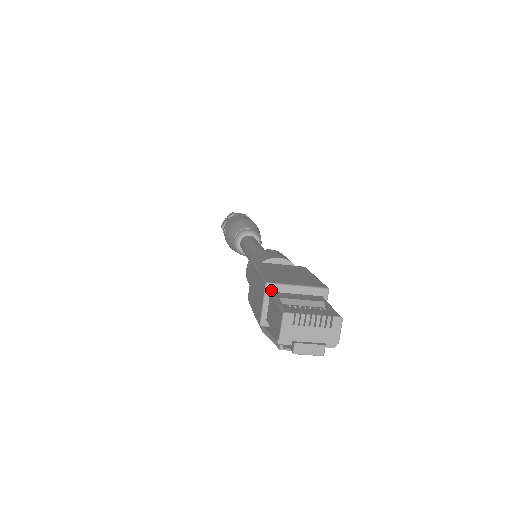
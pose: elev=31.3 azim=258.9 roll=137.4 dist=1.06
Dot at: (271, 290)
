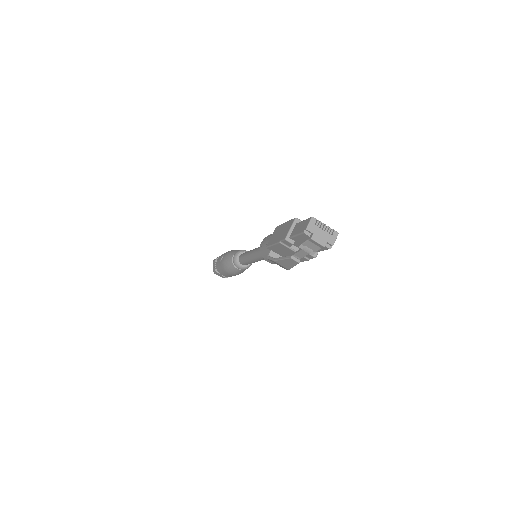
Dot at: (297, 222)
